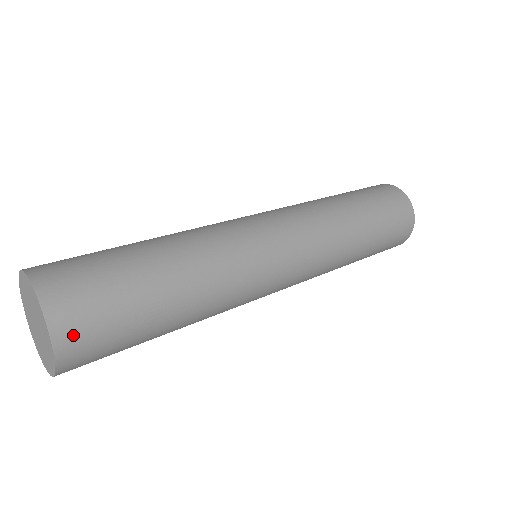
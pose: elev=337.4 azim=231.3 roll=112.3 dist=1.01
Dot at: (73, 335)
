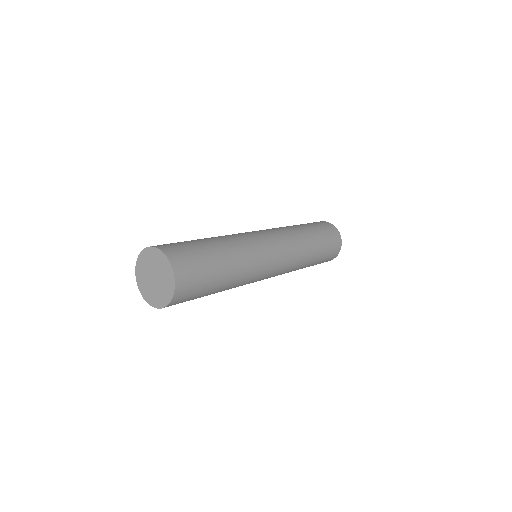
Dot at: (181, 296)
